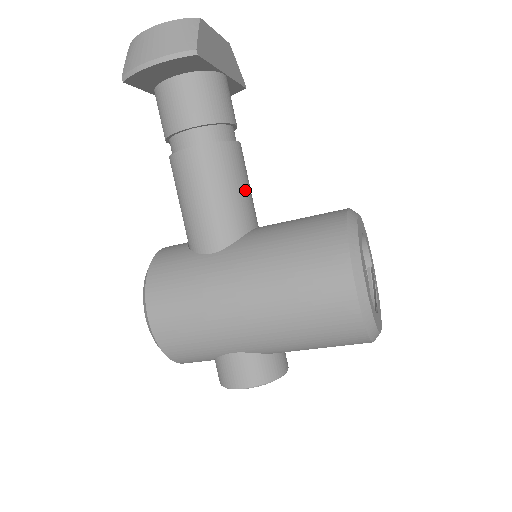
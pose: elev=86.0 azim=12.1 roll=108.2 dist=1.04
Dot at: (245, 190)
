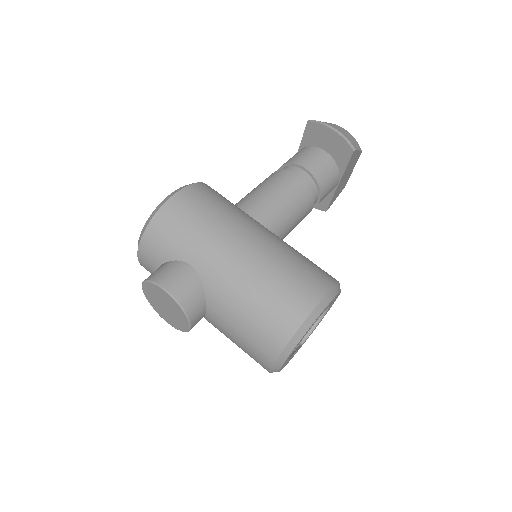
Dot at: (293, 224)
